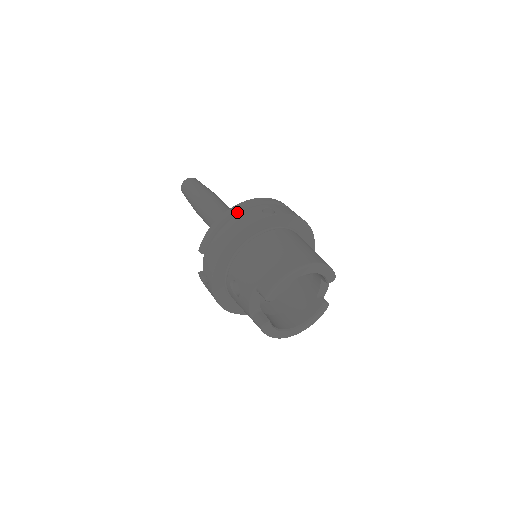
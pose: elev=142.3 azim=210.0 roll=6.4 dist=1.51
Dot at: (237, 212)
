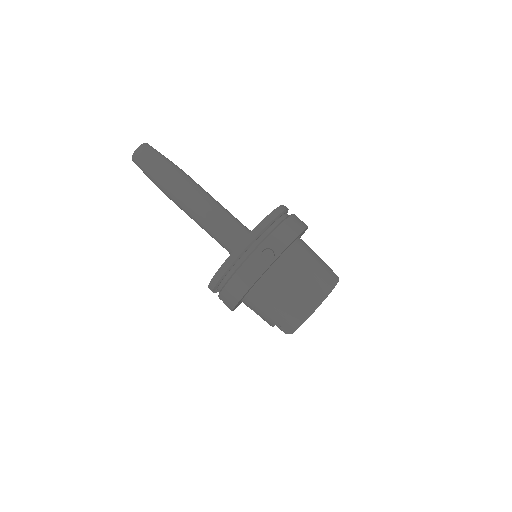
Dot at: (236, 260)
